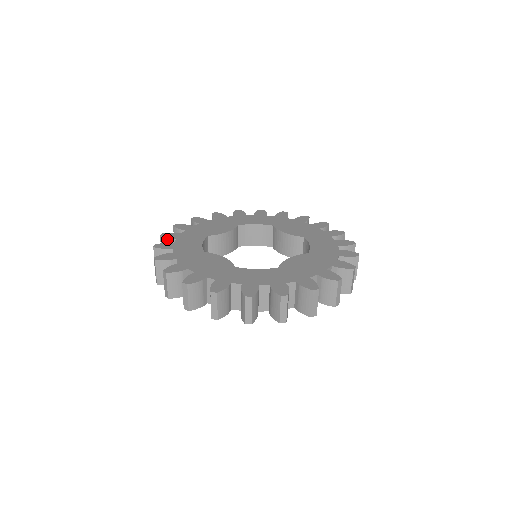
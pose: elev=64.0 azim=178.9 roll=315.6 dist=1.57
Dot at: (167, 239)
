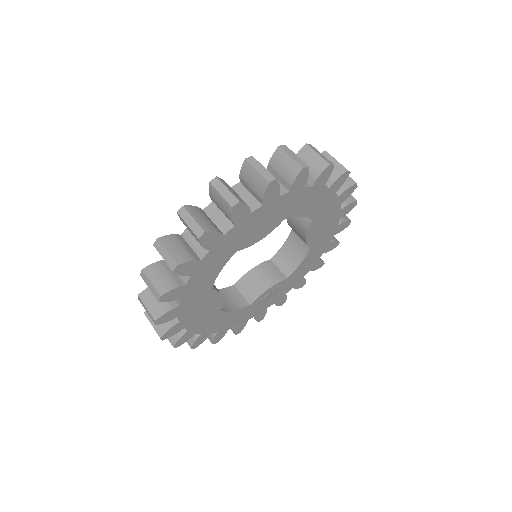
Dot at: (155, 264)
